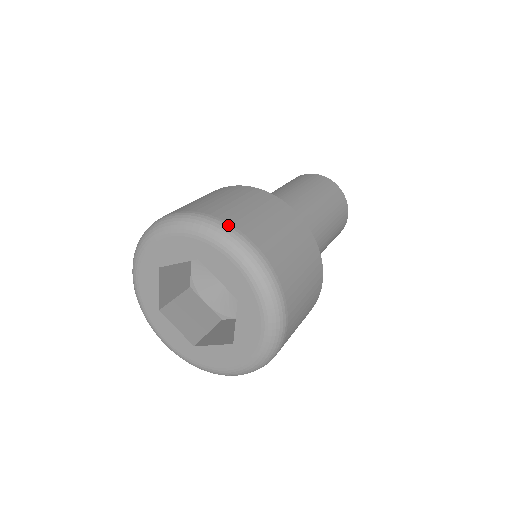
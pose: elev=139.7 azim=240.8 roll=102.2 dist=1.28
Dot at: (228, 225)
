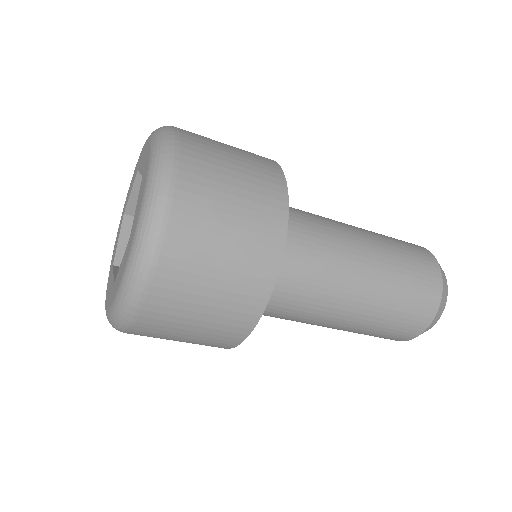
Dot at: (175, 158)
